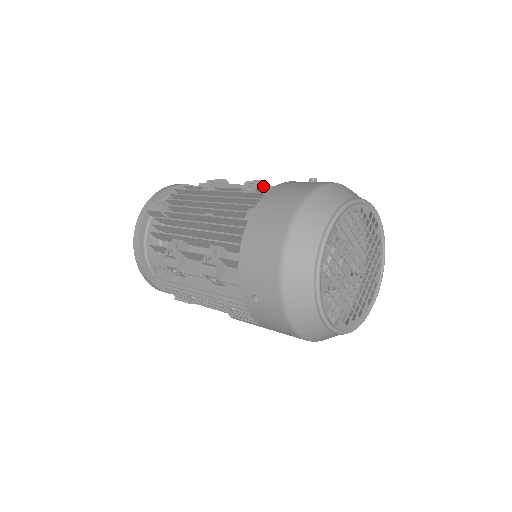
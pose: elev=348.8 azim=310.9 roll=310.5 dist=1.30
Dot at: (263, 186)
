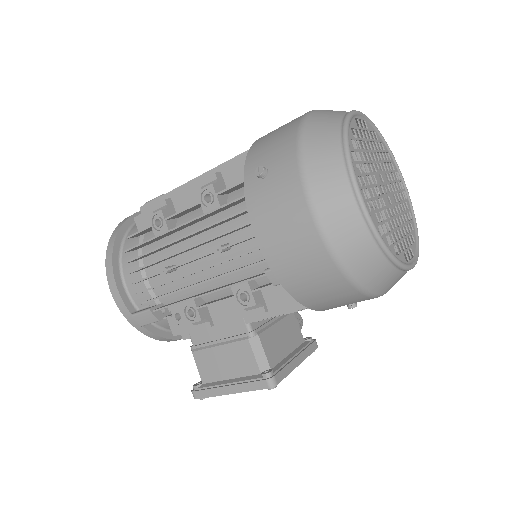
Dot at: occluded
